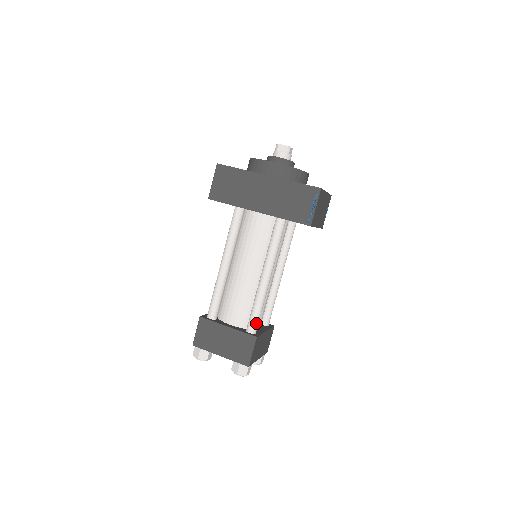
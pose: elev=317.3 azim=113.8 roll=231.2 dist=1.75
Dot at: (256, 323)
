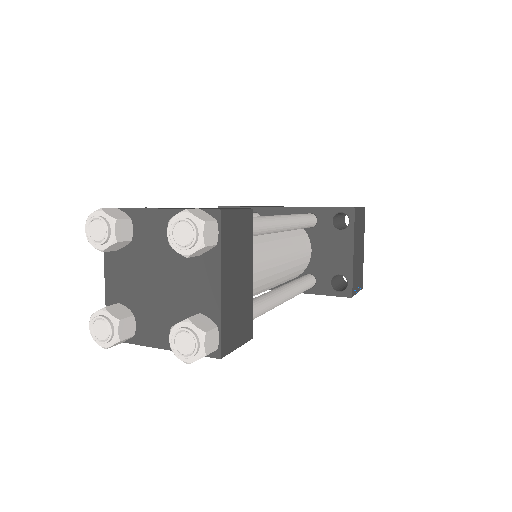
Dot at: occluded
